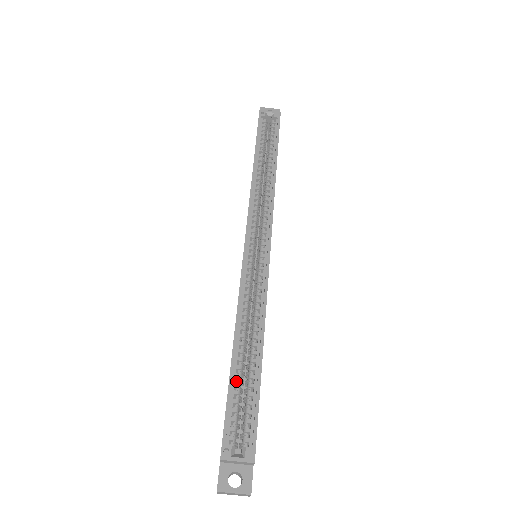
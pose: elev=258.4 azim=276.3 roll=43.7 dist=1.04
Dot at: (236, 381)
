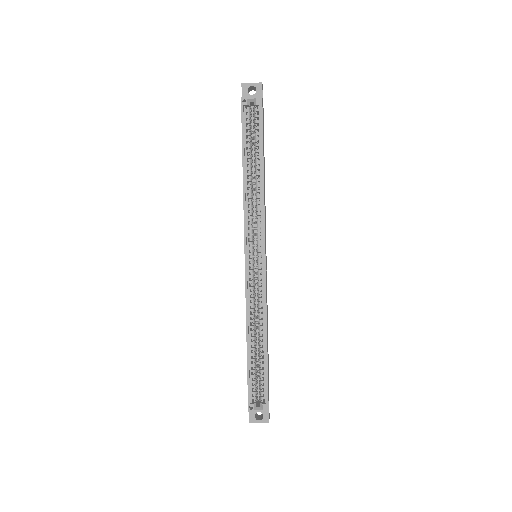
Dot at: occluded
